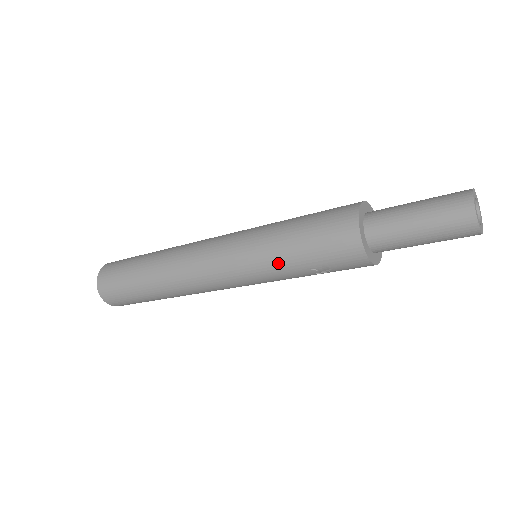
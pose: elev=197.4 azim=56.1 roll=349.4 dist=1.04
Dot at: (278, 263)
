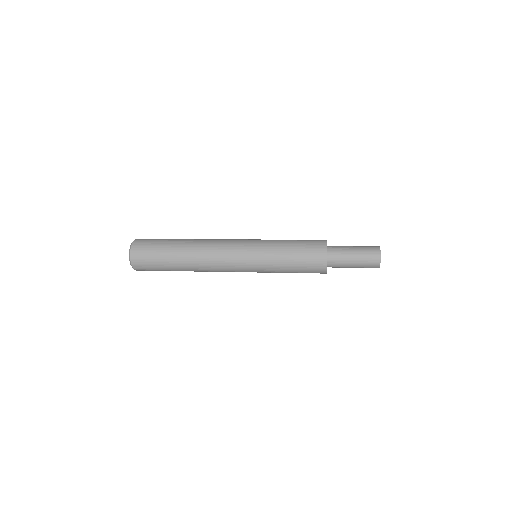
Dot at: occluded
